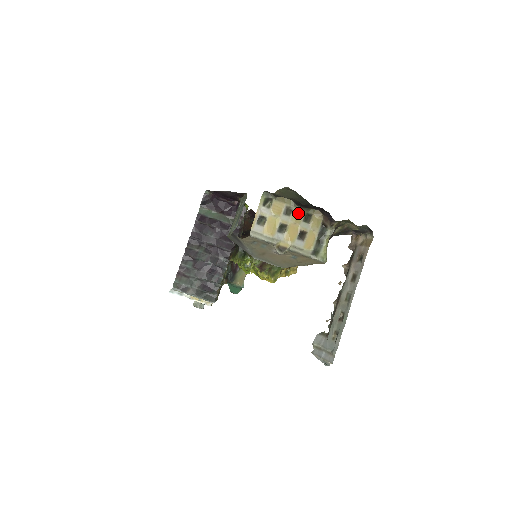
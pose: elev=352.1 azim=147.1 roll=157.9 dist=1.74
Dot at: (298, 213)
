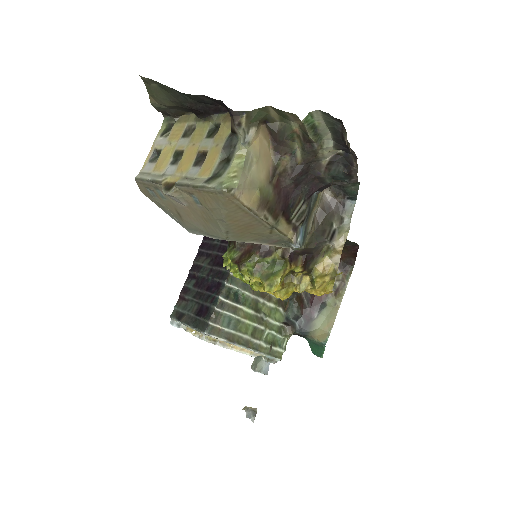
Dot at: (201, 129)
